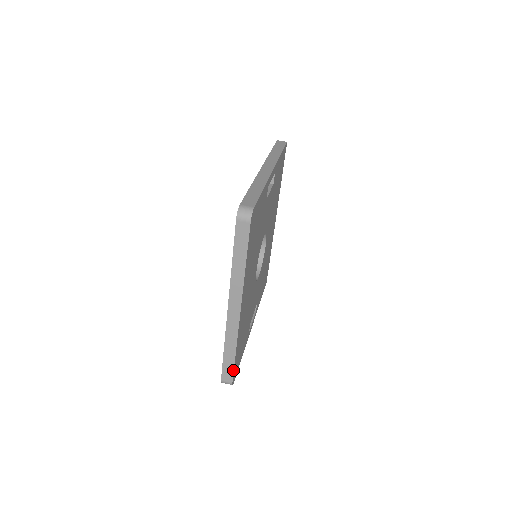
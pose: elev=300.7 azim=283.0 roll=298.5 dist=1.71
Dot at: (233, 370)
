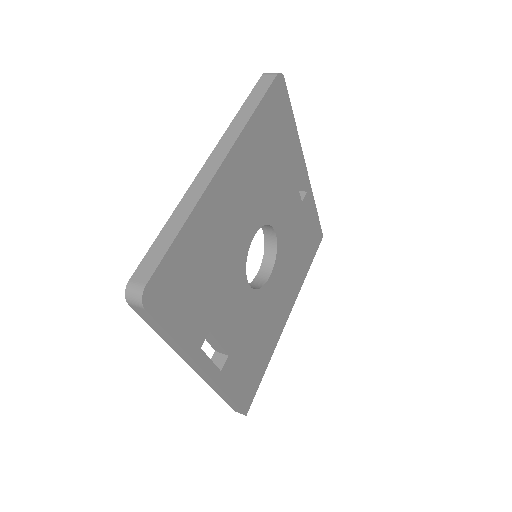
Dot at: (161, 259)
